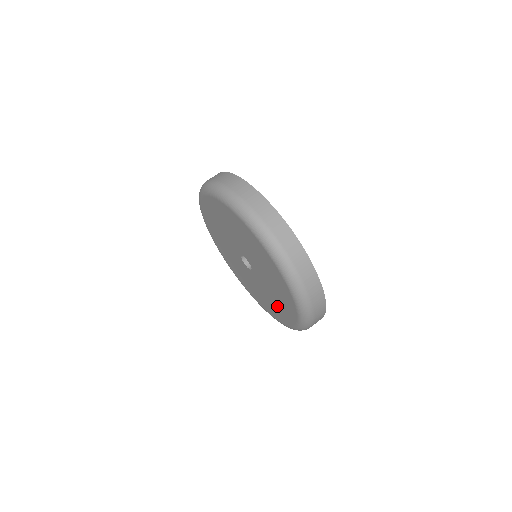
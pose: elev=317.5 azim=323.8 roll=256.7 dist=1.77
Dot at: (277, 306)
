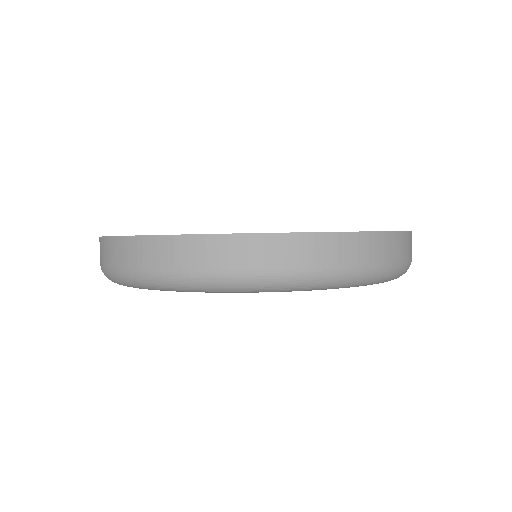
Dot at: occluded
